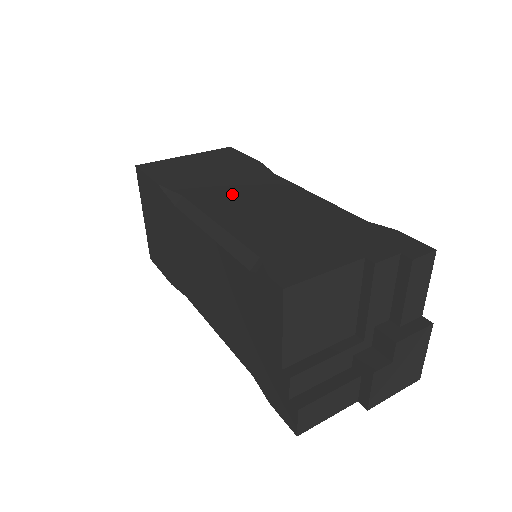
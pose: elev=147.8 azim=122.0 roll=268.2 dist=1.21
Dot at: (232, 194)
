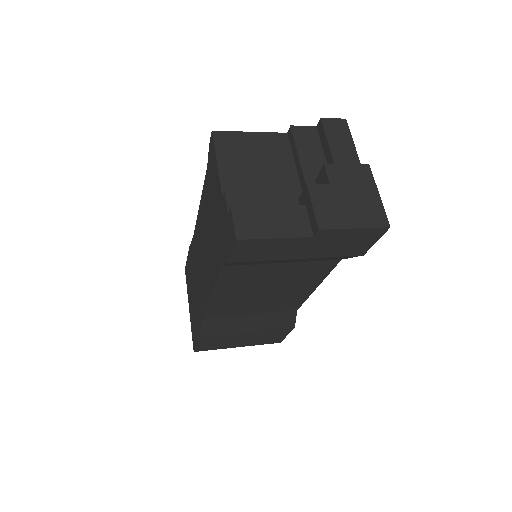
Dot at: occluded
